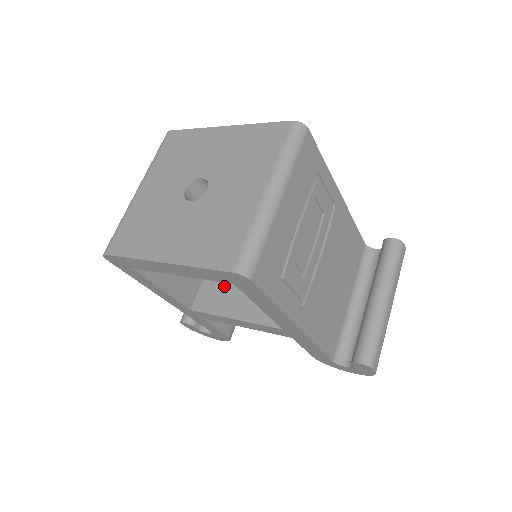
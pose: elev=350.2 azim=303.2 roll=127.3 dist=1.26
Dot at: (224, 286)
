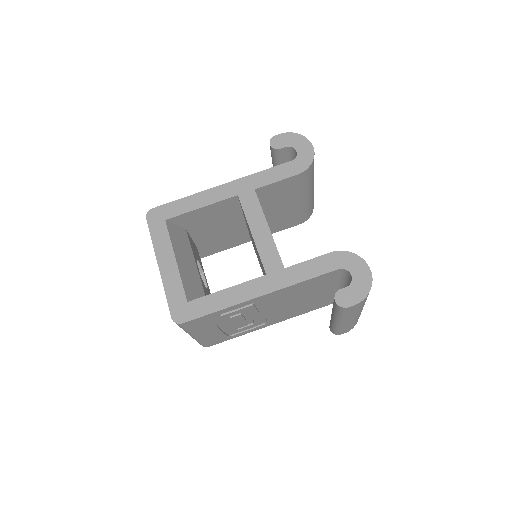
Dot at: occluded
